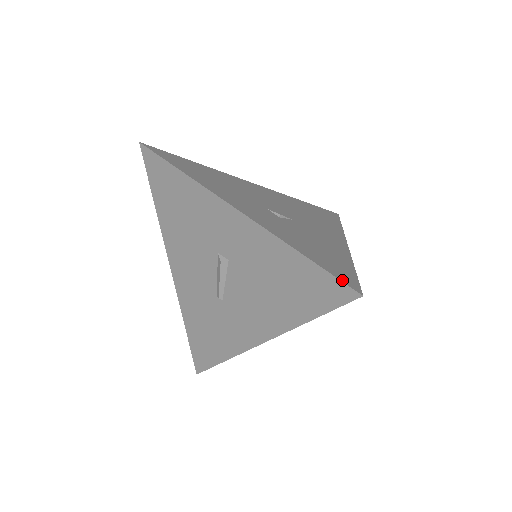
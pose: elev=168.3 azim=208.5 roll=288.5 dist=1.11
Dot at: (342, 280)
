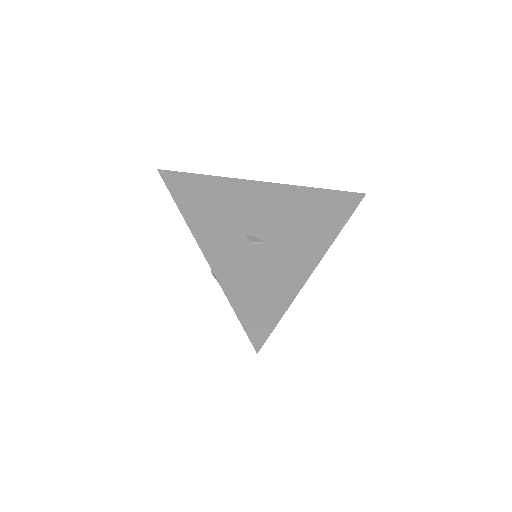
Dot at: (250, 335)
